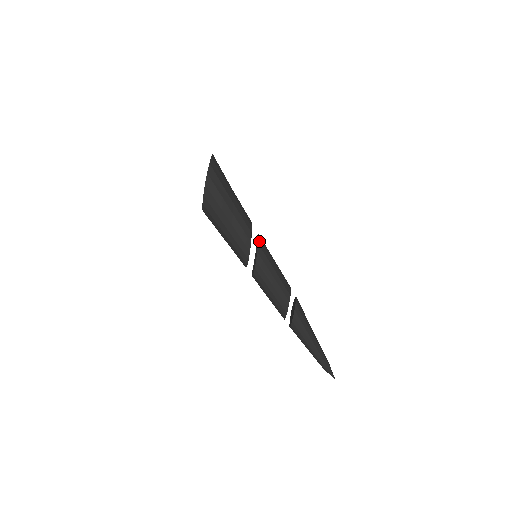
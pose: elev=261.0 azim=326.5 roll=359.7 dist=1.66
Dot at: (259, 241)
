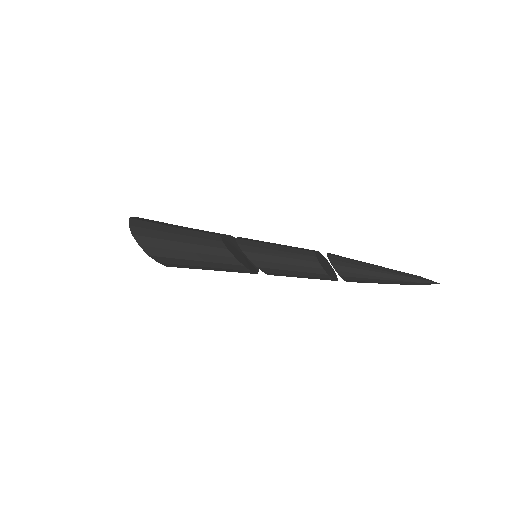
Dot at: (242, 247)
